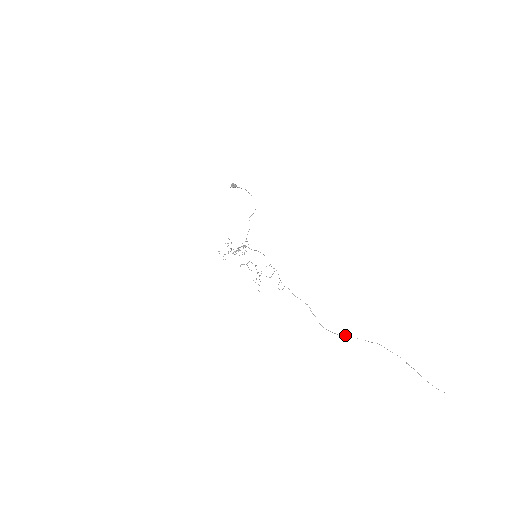
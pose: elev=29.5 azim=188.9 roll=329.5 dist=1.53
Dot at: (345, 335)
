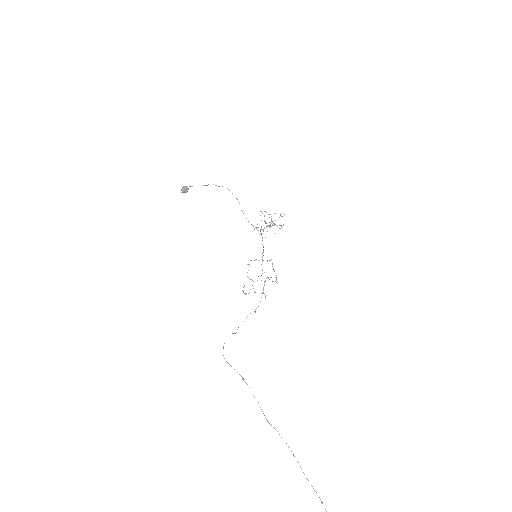
Dot at: (271, 425)
